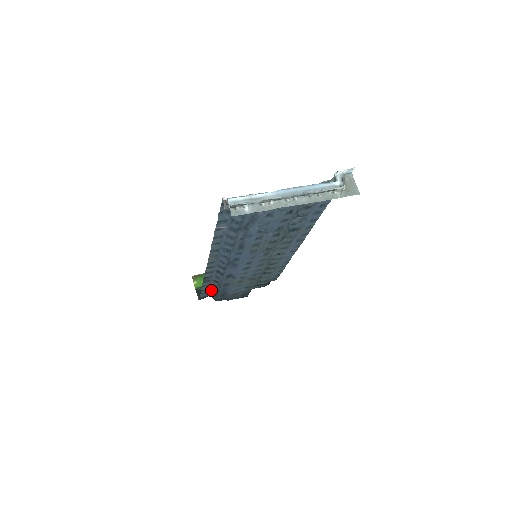
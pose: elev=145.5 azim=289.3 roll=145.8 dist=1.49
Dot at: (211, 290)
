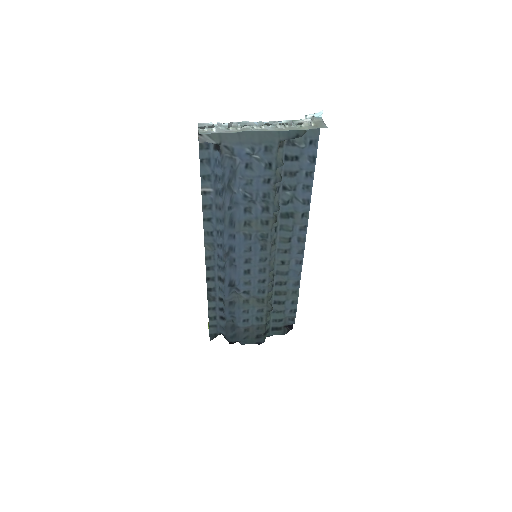
Dot at: (220, 320)
